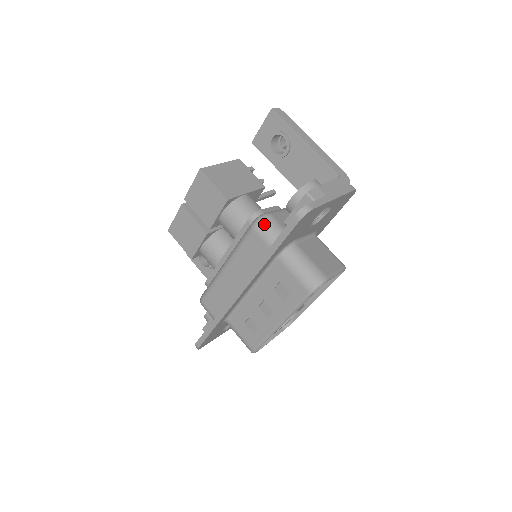
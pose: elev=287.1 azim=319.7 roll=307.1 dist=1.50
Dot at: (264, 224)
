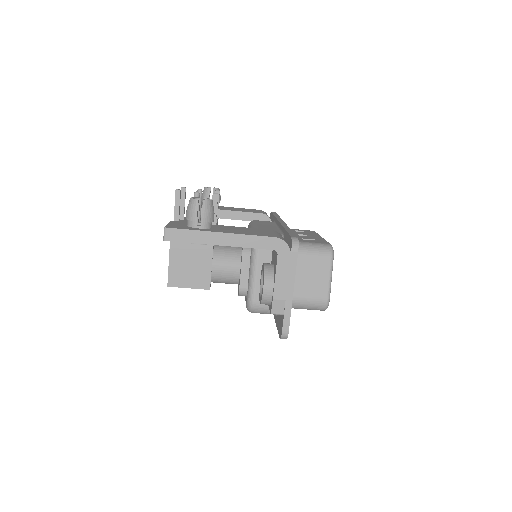
Dot at: (256, 312)
